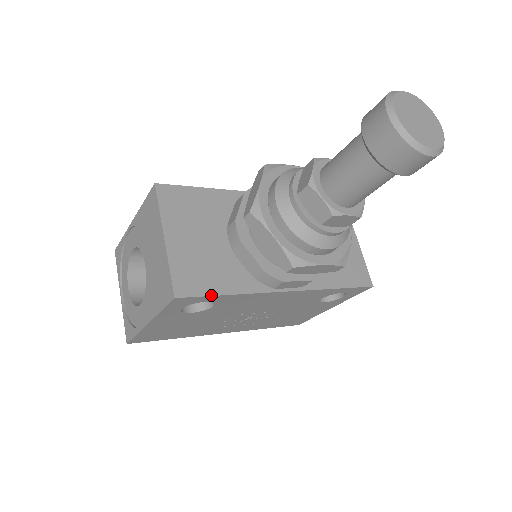
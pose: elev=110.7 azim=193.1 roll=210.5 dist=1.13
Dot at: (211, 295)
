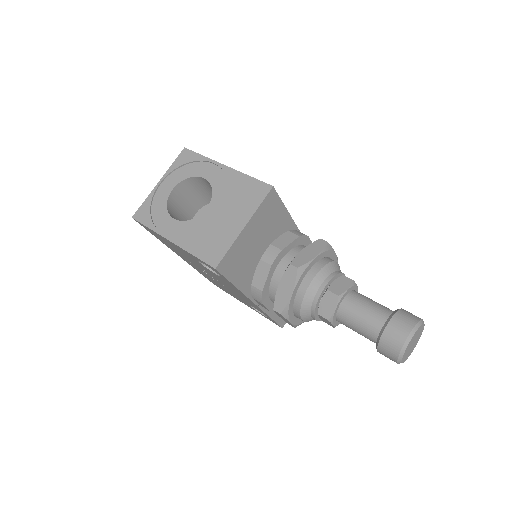
Dot at: (229, 280)
